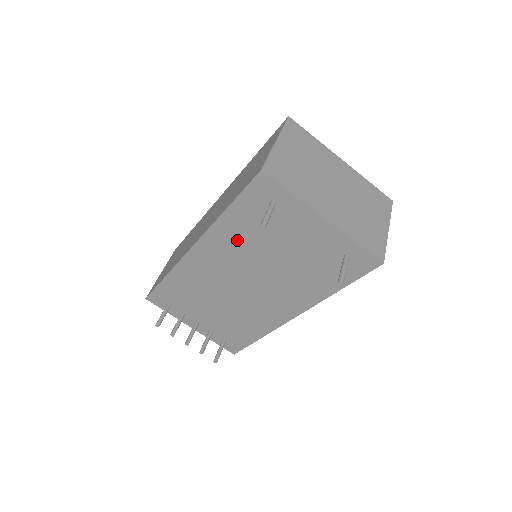
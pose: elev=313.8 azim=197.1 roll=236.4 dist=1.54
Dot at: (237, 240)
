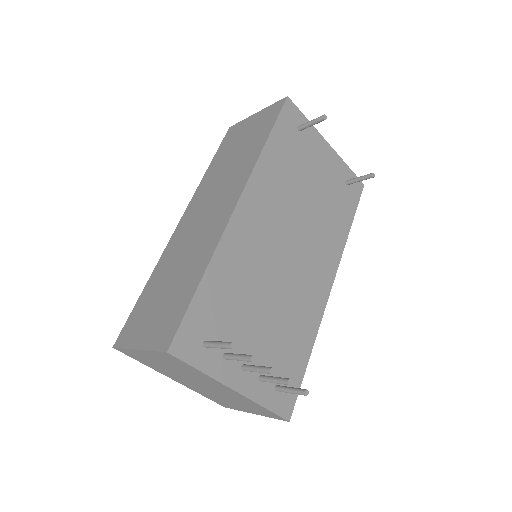
Dot at: (278, 180)
